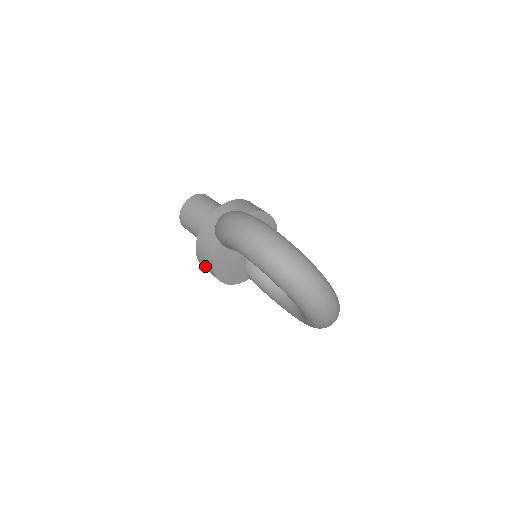
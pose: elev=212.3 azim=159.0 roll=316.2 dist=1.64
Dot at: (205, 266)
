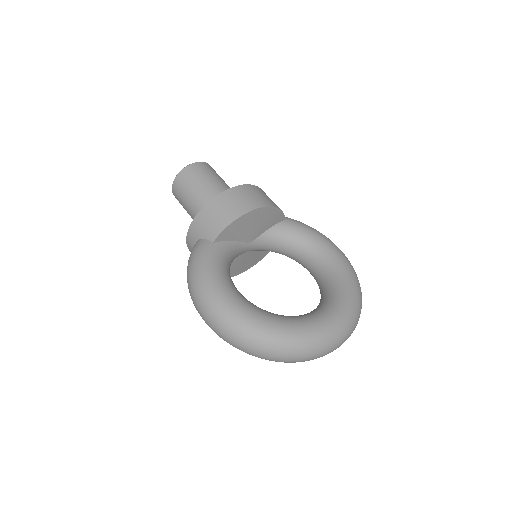
Dot at: occluded
